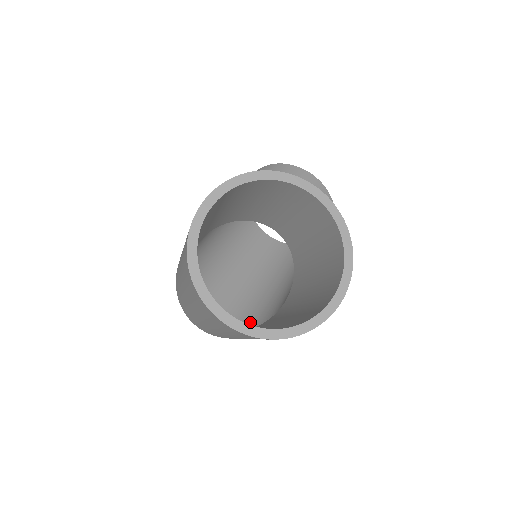
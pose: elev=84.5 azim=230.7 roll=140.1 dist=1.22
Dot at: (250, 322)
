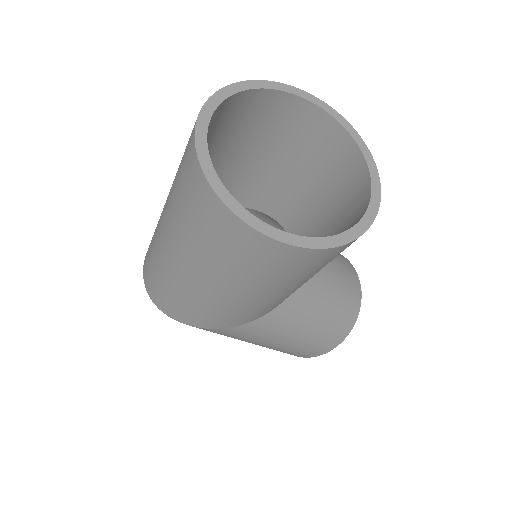
Dot at: occluded
